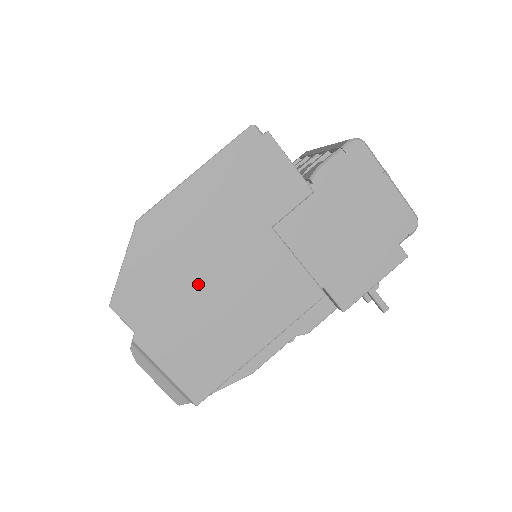
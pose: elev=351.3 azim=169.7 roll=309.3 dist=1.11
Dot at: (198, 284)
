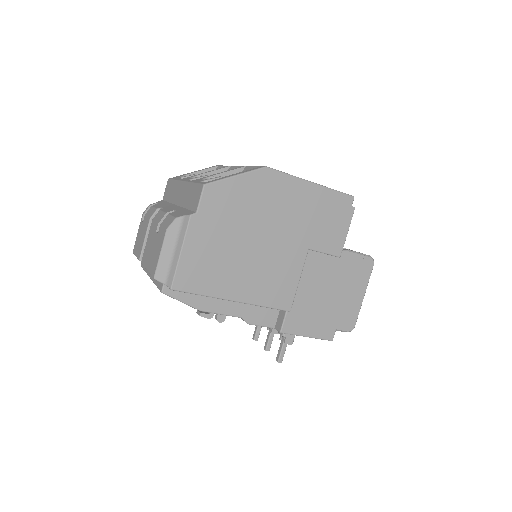
Dot at: (252, 230)
